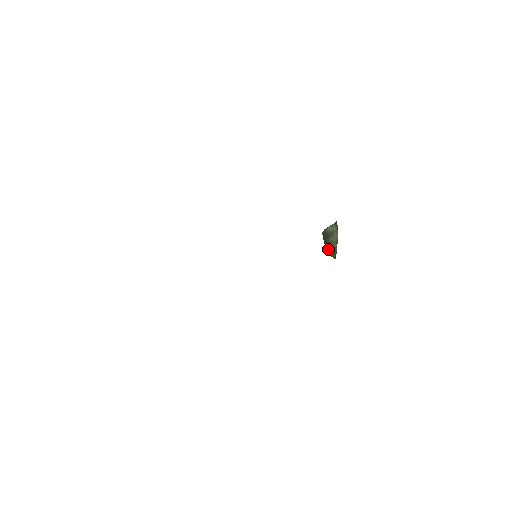
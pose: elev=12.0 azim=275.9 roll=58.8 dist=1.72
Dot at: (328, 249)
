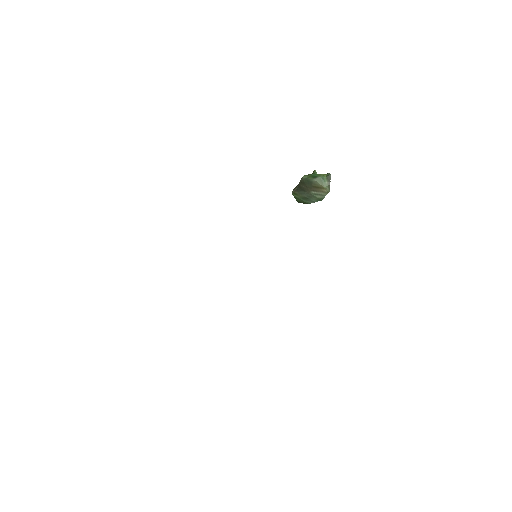
Dot at: (299, 195)
